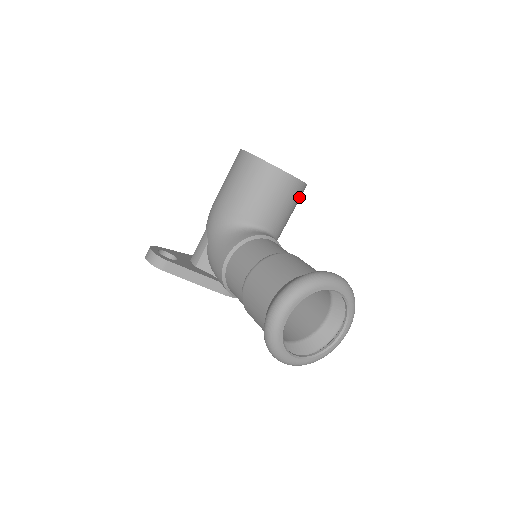
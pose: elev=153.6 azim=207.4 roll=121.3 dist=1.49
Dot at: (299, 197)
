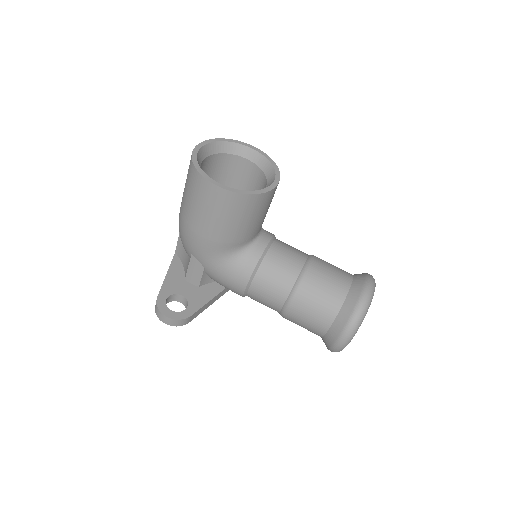
Dot at: occluded
